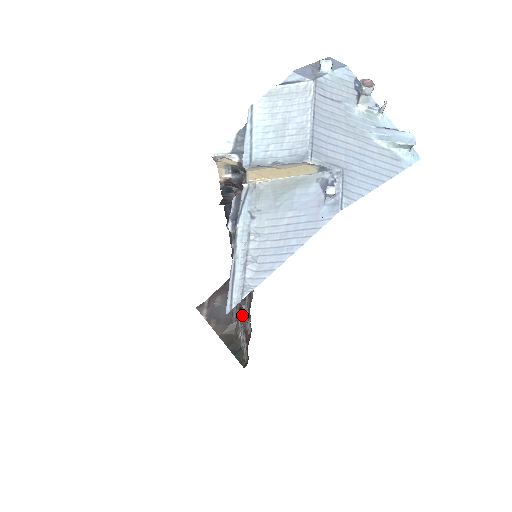
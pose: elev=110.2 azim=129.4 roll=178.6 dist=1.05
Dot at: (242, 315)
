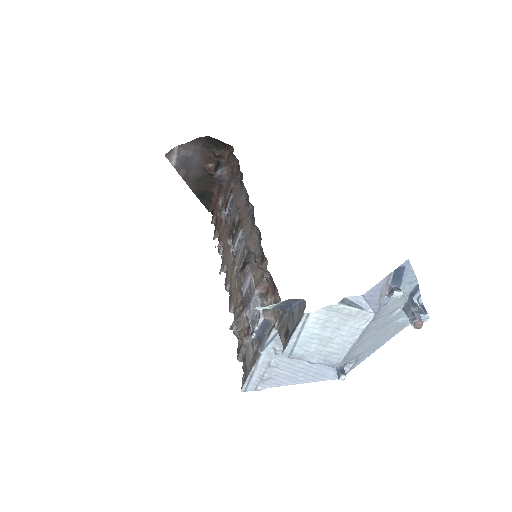
Dot at: (213, 173)
